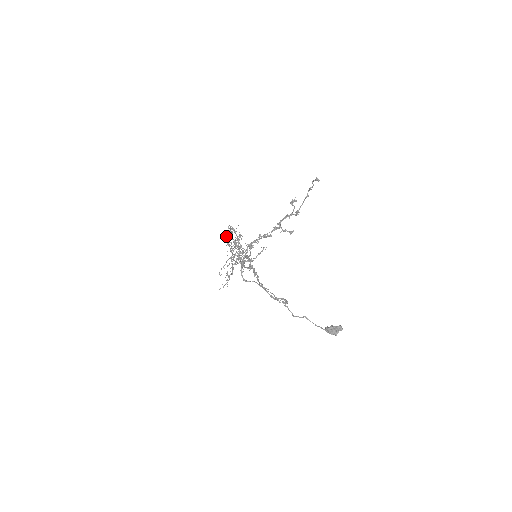
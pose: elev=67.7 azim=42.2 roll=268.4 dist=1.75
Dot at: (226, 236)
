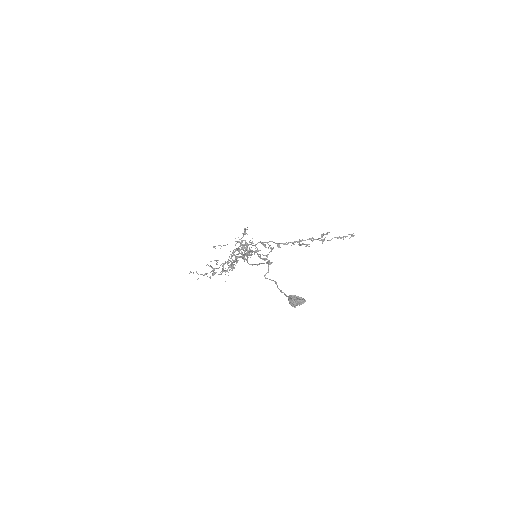
Dot at: occluded
